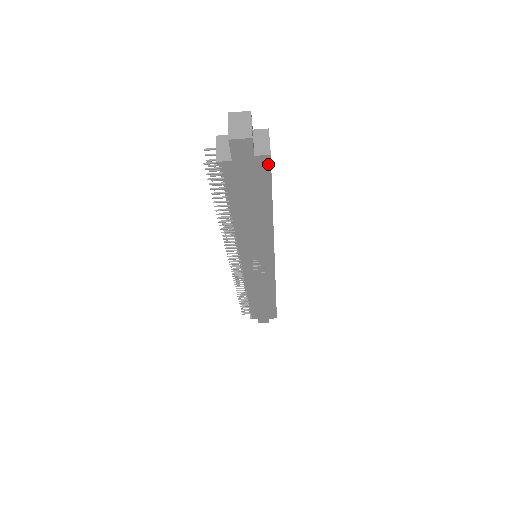
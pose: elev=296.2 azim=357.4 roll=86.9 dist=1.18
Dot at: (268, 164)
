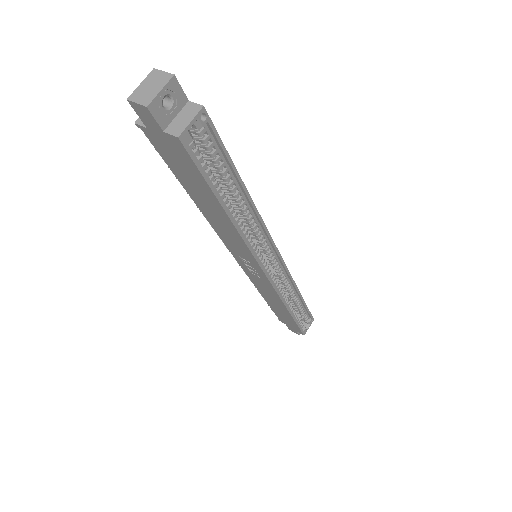
Dot at: (184, 149)
